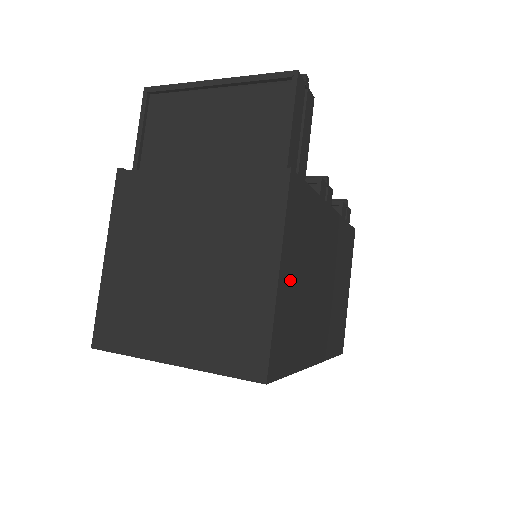
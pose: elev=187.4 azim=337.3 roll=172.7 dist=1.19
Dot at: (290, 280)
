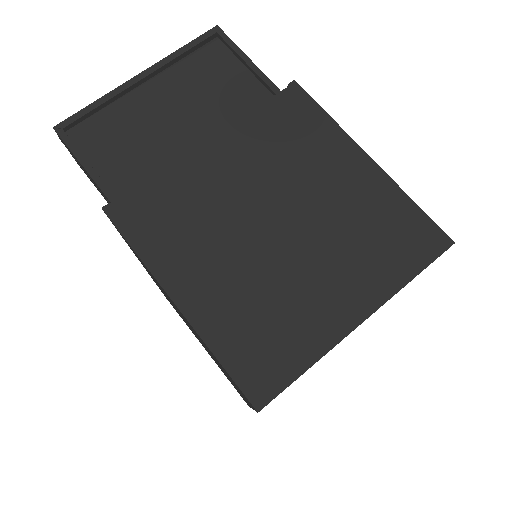
Dot at: occluded
